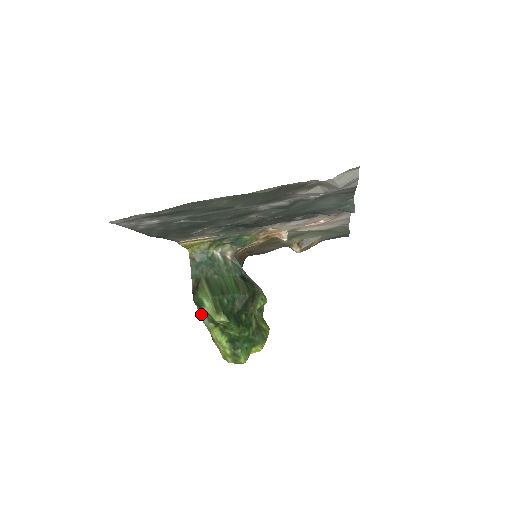
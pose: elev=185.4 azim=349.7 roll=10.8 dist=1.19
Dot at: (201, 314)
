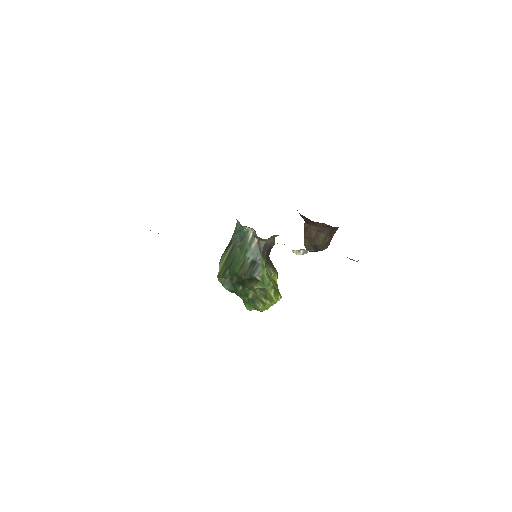
Dot at: occluded
